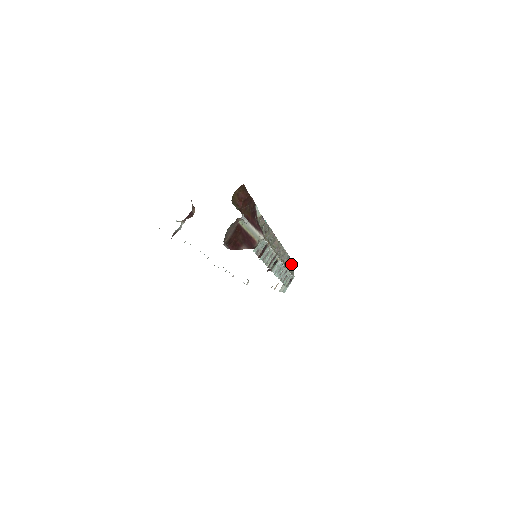
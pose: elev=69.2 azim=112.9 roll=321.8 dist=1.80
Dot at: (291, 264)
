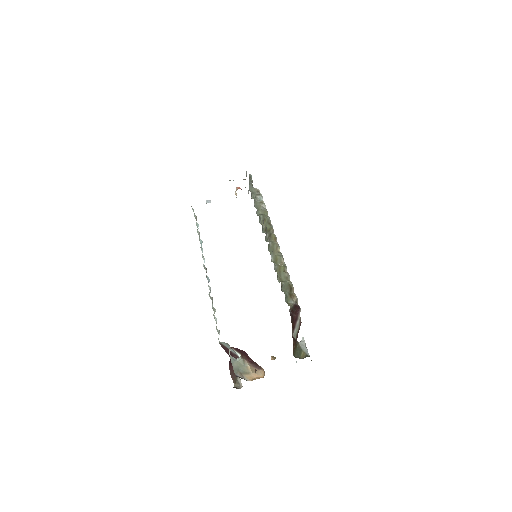
Dot at: (249, 179)
